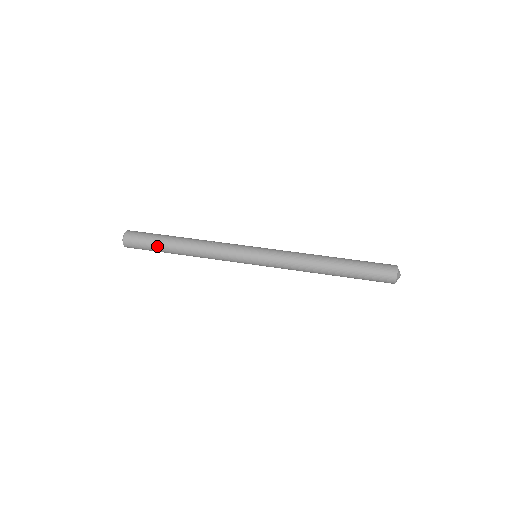
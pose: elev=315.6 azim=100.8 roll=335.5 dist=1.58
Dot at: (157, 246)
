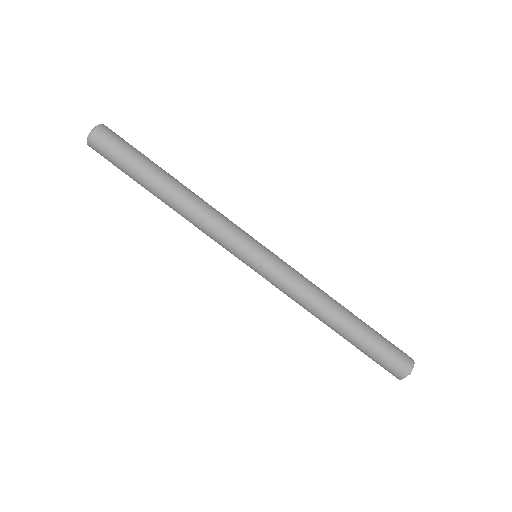
Dot at: (133, 172)
